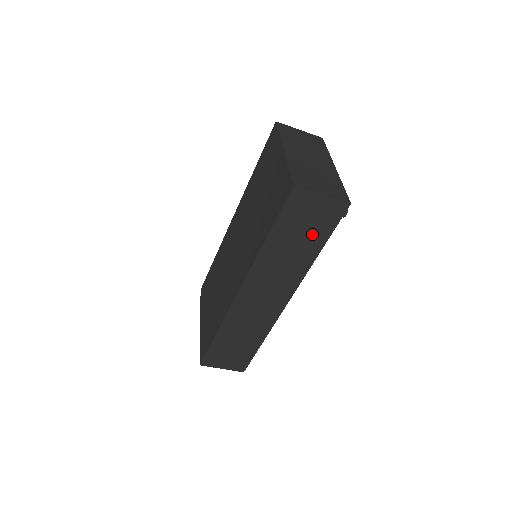
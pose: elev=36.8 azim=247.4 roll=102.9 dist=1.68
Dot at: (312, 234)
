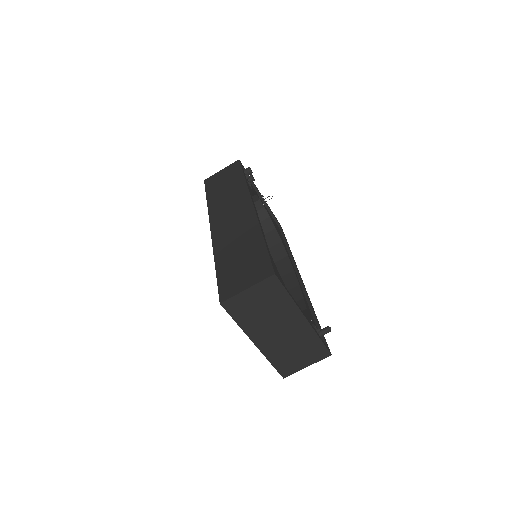
Dot at: (231, 179)
